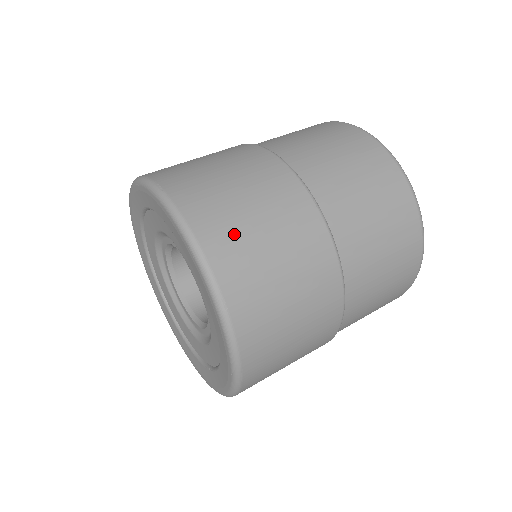
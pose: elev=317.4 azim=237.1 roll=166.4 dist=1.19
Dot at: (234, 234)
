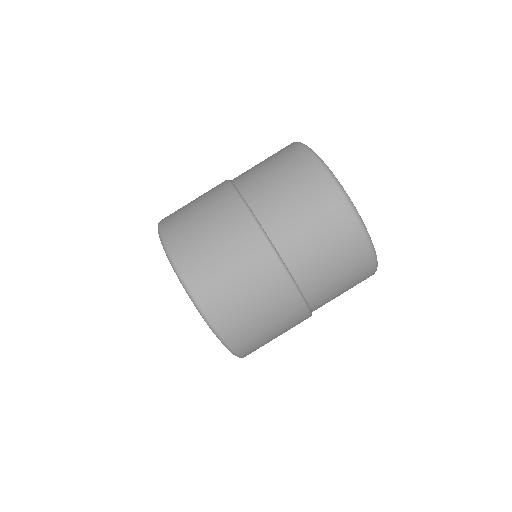
Dot at: (218, 289)
